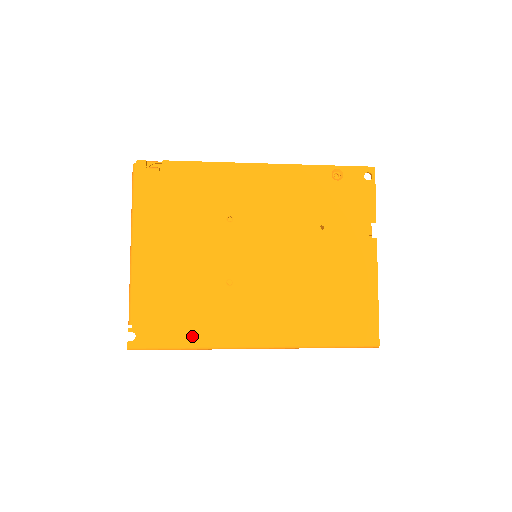
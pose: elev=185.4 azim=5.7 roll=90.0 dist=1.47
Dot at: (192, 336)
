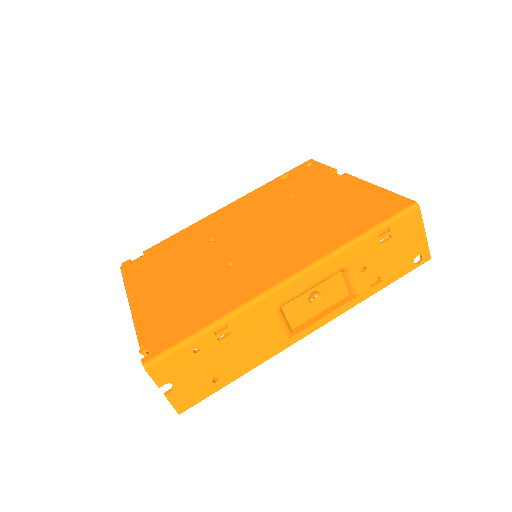
Dot at: (211, 314)
